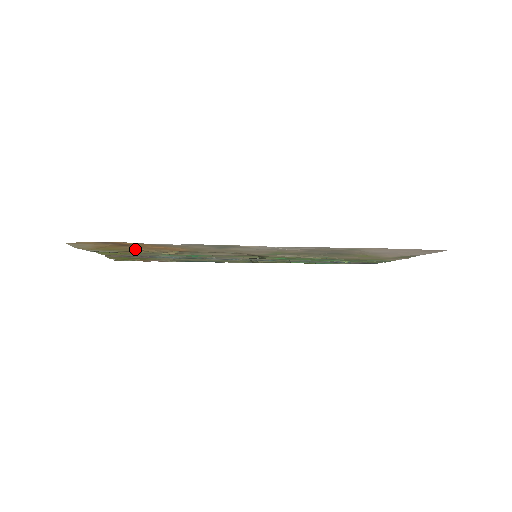
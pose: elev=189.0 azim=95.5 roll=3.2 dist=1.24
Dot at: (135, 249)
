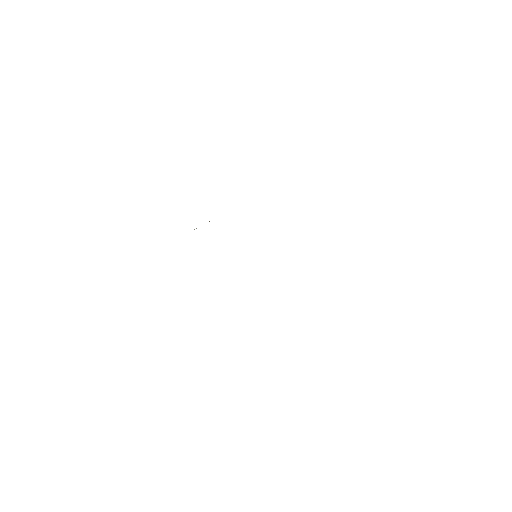
Dot at: occluded
